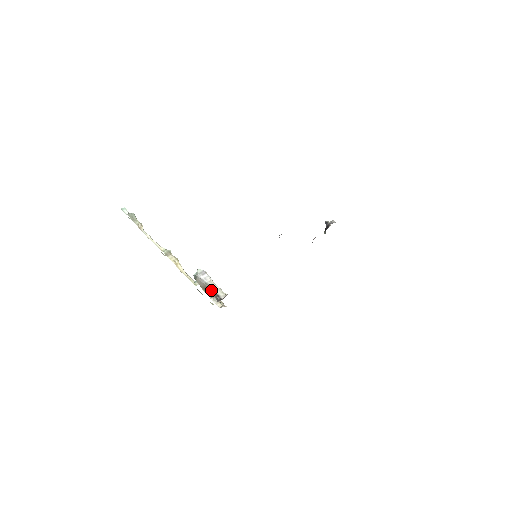
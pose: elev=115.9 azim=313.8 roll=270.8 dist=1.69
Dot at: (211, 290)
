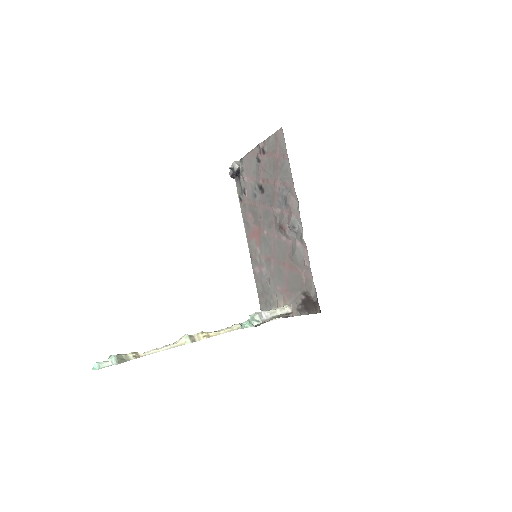
Dot at: (278, 317)
